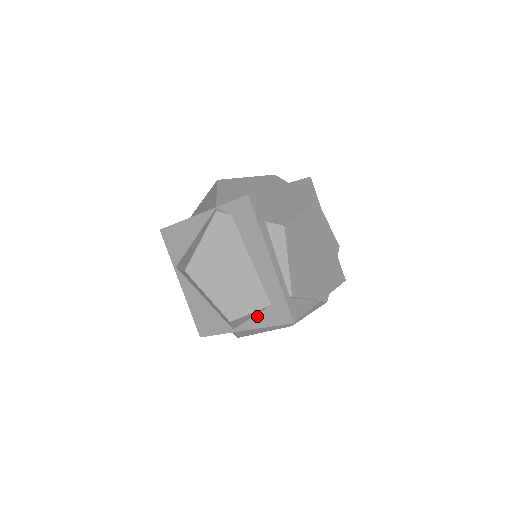
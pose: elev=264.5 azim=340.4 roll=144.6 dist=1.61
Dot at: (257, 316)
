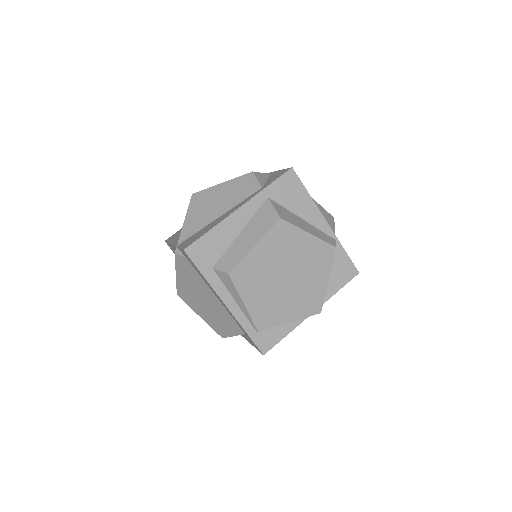
Dot at: (244, 335)
